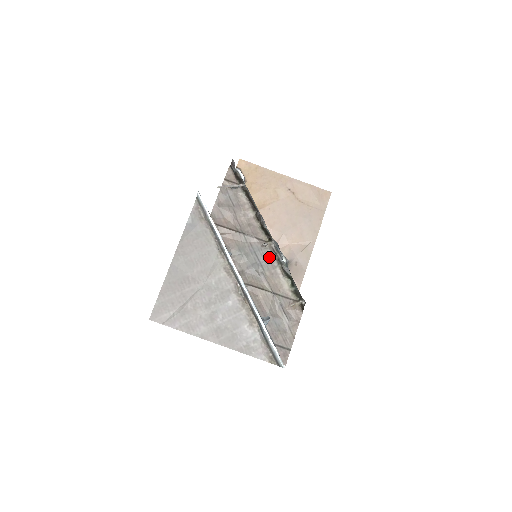
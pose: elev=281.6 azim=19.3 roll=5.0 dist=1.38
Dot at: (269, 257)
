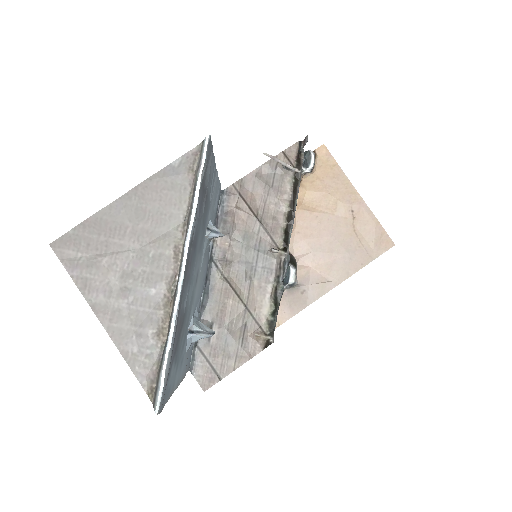
Dot at: (270, 267)
